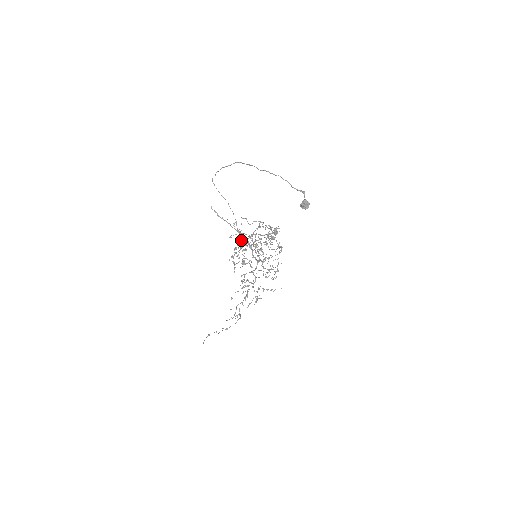
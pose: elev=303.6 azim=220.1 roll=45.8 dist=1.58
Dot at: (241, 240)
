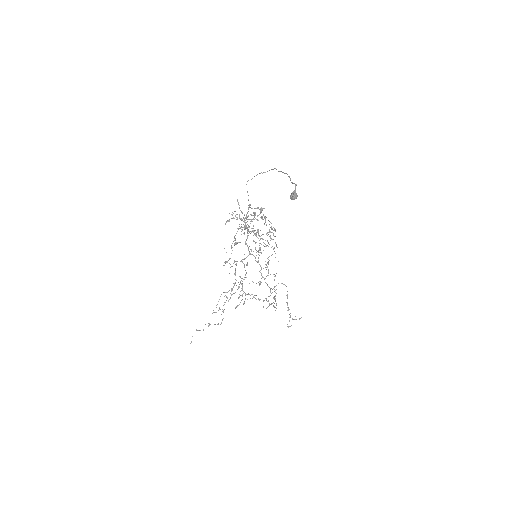
Dot at: occluded
